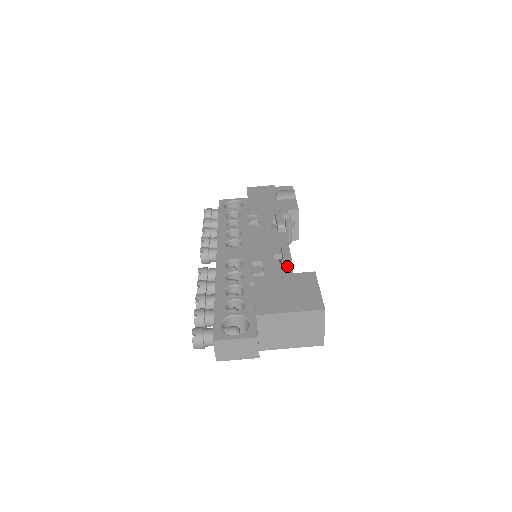
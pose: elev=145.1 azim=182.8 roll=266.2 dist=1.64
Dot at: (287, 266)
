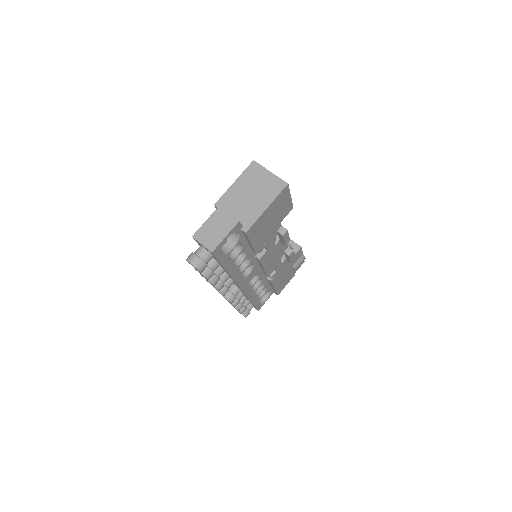
Dot at: occluded
